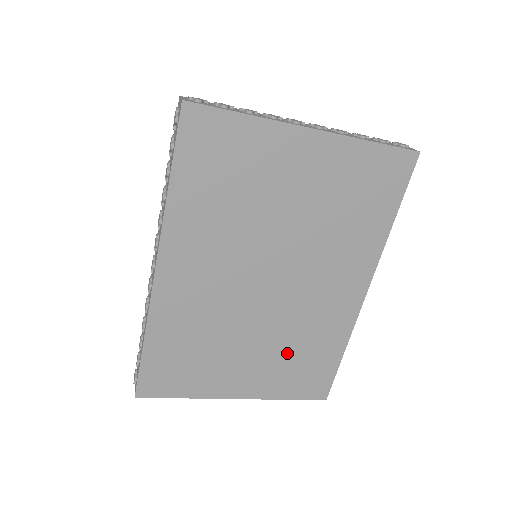
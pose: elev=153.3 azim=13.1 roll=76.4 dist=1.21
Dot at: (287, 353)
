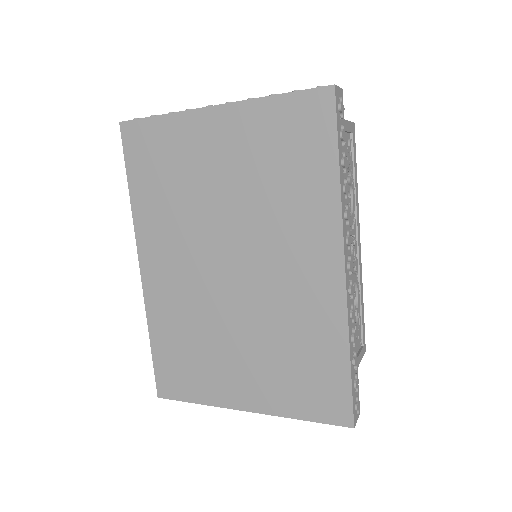
Dot at: (279, 354)
